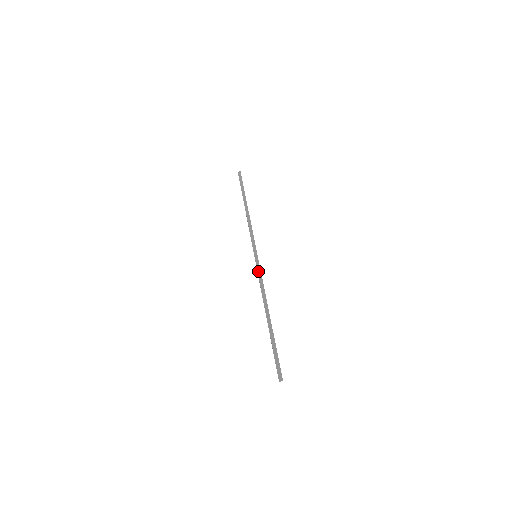
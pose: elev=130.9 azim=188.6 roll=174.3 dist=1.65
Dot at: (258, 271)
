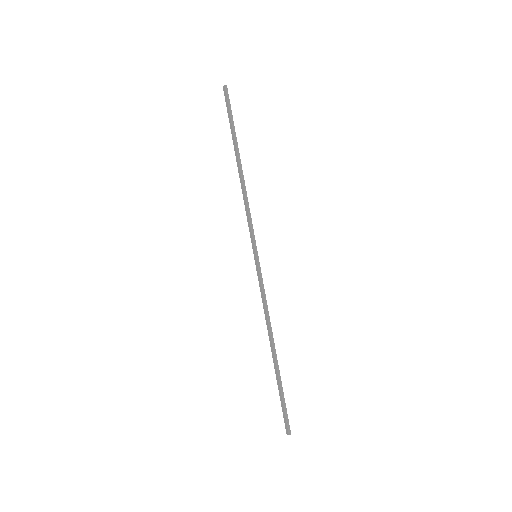
Dot at: (259, 283)
